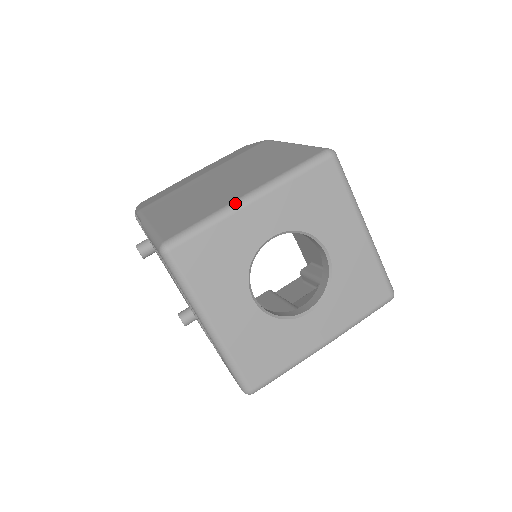
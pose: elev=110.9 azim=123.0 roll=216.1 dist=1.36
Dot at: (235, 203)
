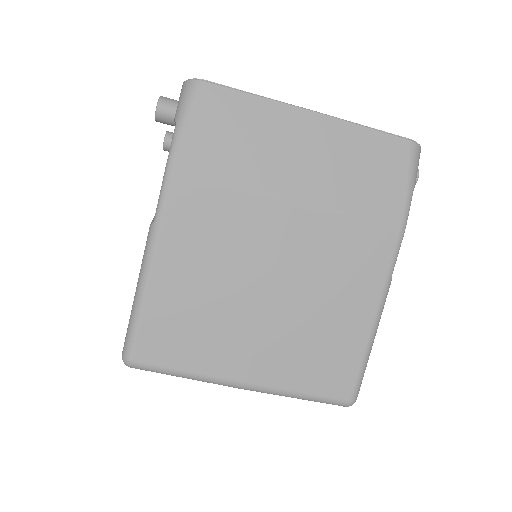
Dot at: (224, 383)
